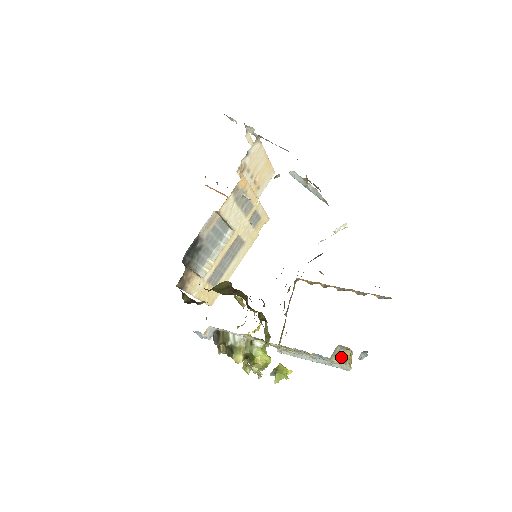
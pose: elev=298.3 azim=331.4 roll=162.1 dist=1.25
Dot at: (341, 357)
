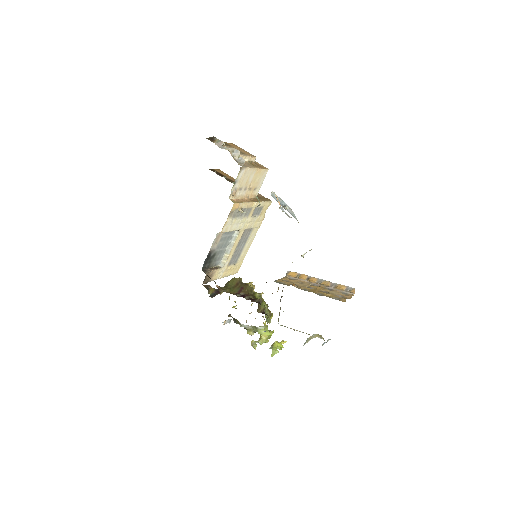
Dot at: (317, 335)
